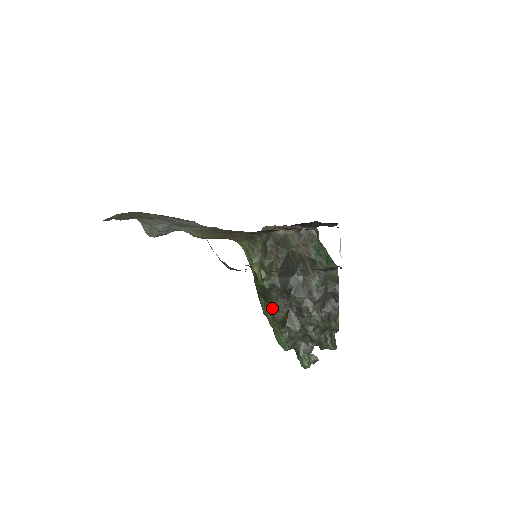
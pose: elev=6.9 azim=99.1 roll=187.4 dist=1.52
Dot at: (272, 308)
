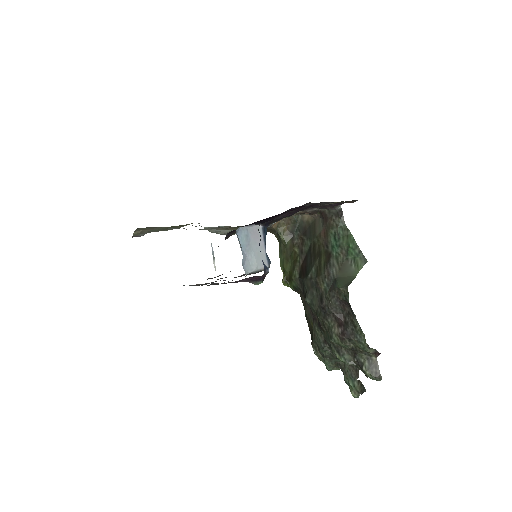
Dot at: (306, 315)
